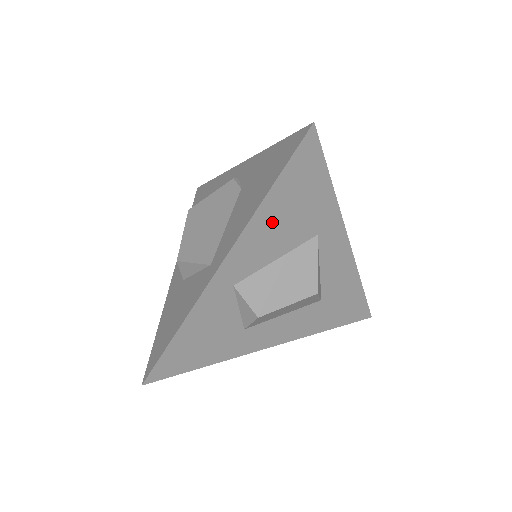
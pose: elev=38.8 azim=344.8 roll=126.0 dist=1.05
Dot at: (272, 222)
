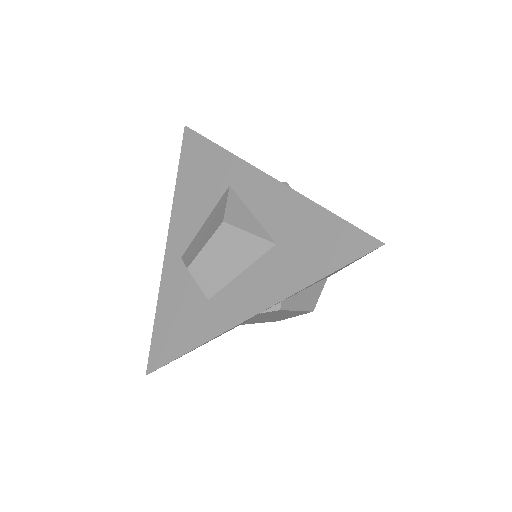
Dot at: (188, 196)
